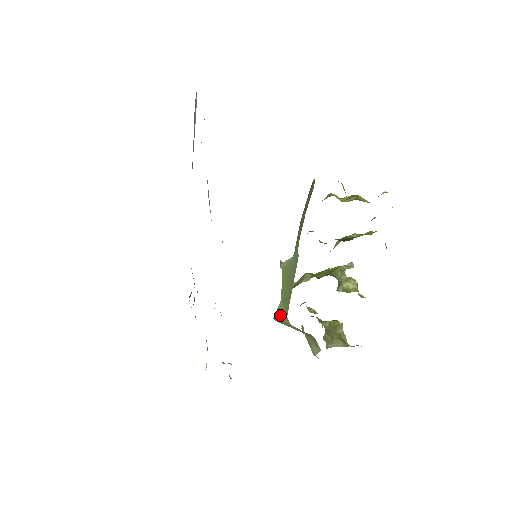
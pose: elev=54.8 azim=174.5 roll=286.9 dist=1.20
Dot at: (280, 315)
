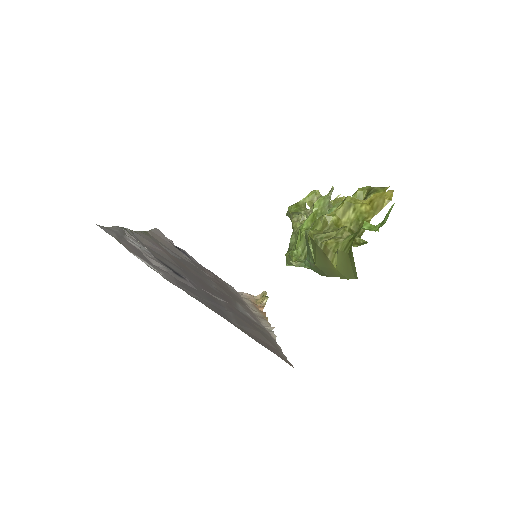
Dot at: occluded
